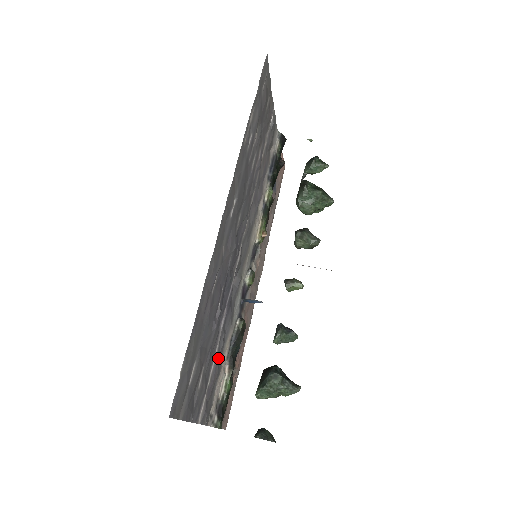
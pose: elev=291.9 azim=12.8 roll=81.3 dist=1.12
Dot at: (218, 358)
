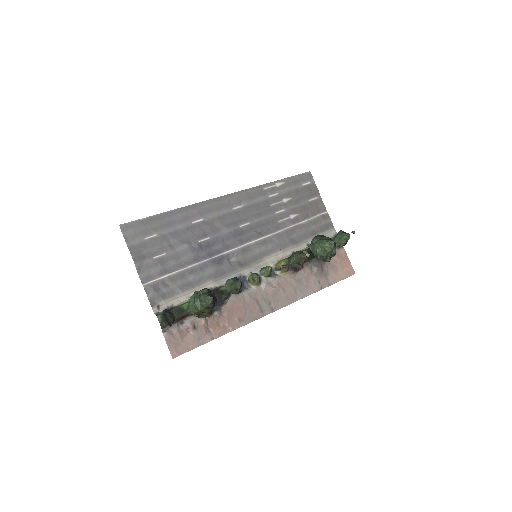
Dot at: (185, 277)
